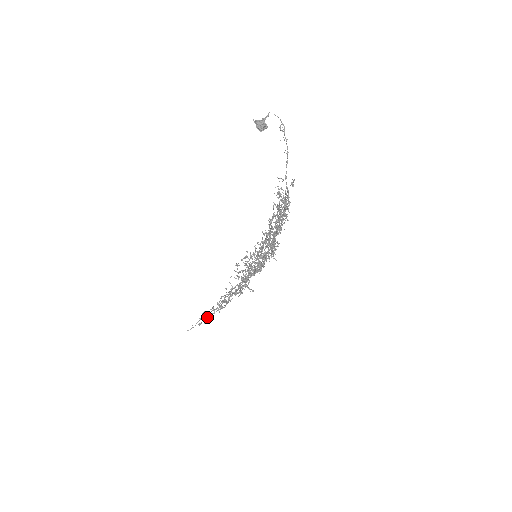
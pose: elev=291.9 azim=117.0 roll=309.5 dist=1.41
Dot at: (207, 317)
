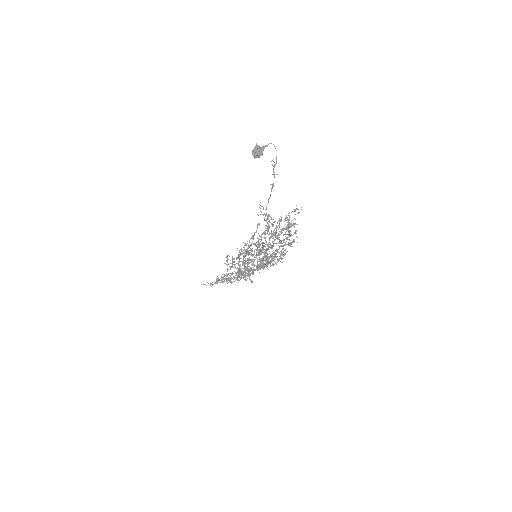
Dot at: (216, 283)
